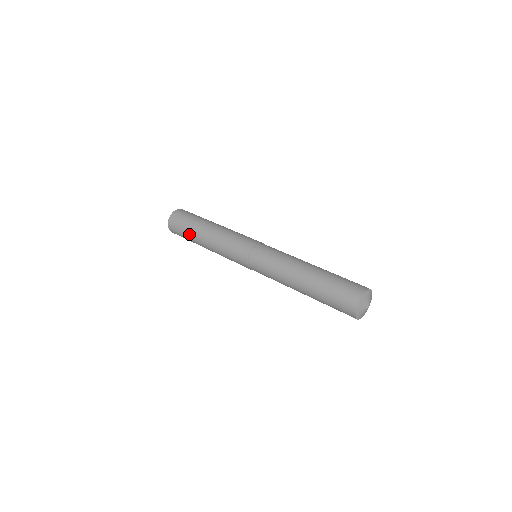
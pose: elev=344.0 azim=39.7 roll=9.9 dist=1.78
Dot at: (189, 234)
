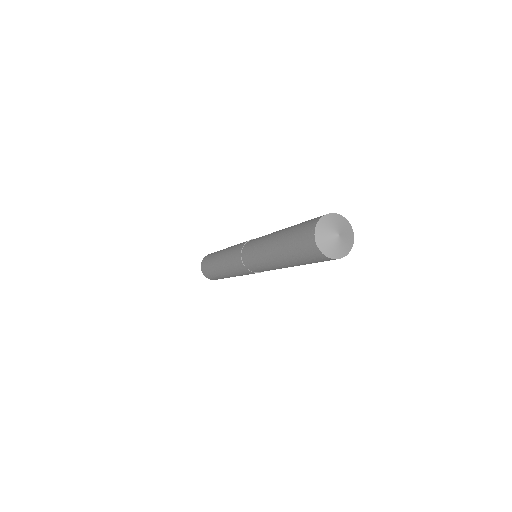
Dot at: (212, 270)
